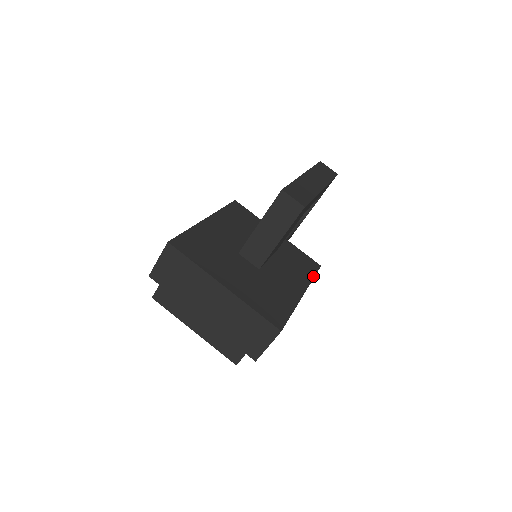
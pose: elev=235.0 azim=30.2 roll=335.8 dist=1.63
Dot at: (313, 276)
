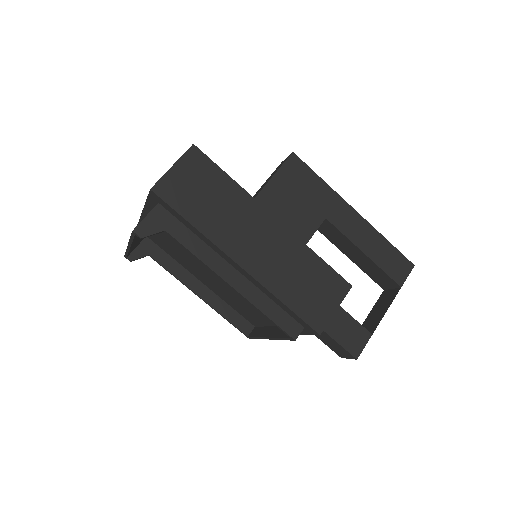
Dot at: (319, 257)
